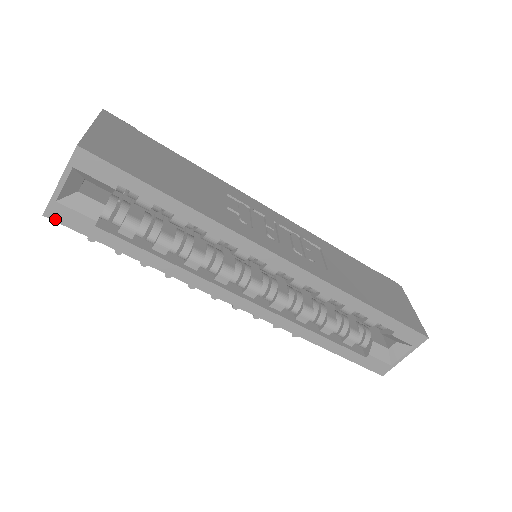
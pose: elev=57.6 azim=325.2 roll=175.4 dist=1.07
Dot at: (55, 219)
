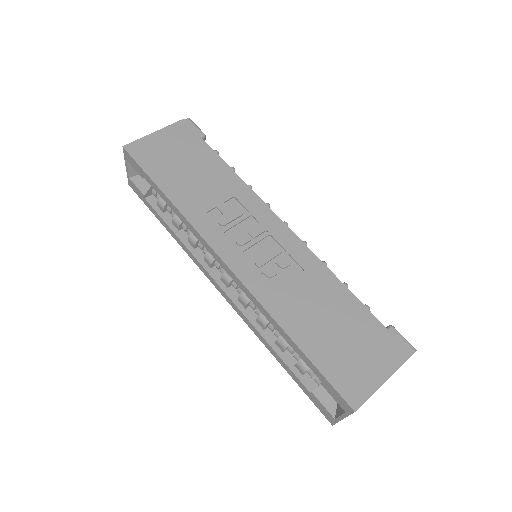
Dot at: (133, 188)
